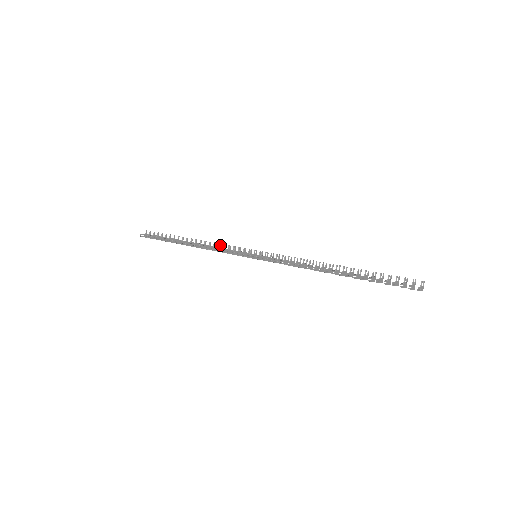
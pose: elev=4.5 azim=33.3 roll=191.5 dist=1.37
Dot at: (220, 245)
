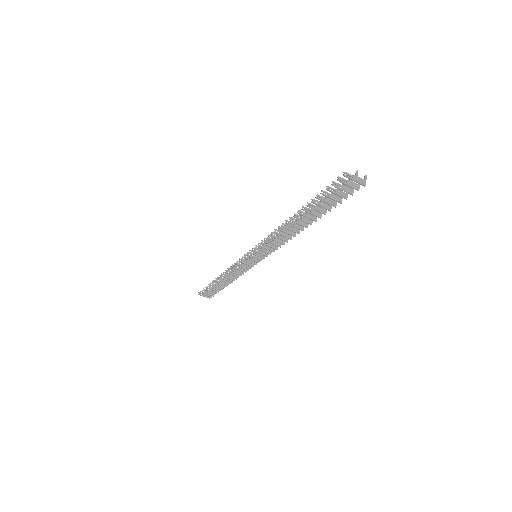
Dot at: occluded
